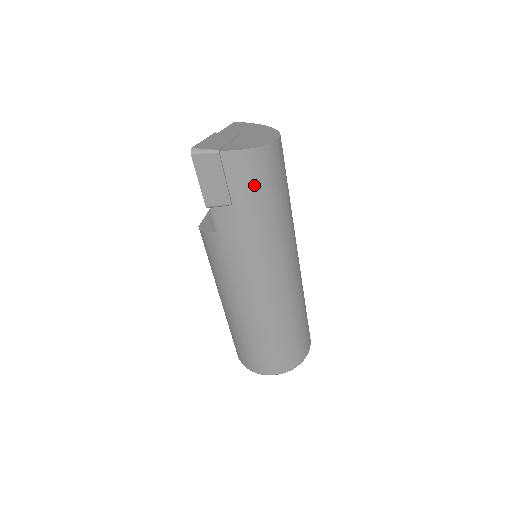
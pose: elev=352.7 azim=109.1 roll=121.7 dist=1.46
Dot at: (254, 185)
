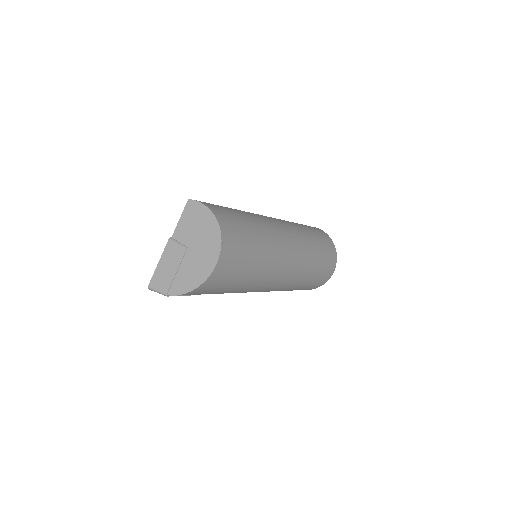
Dot at: (209, 292)
